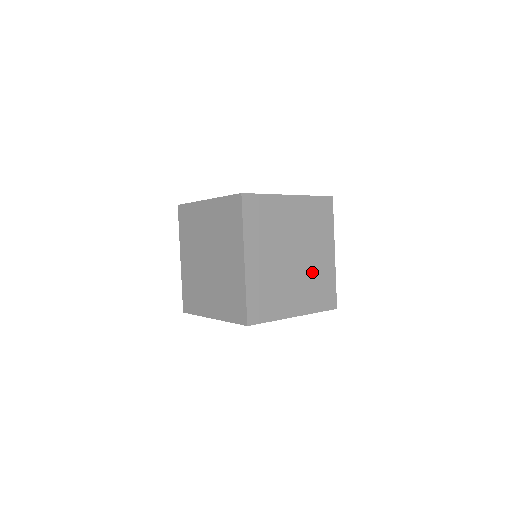
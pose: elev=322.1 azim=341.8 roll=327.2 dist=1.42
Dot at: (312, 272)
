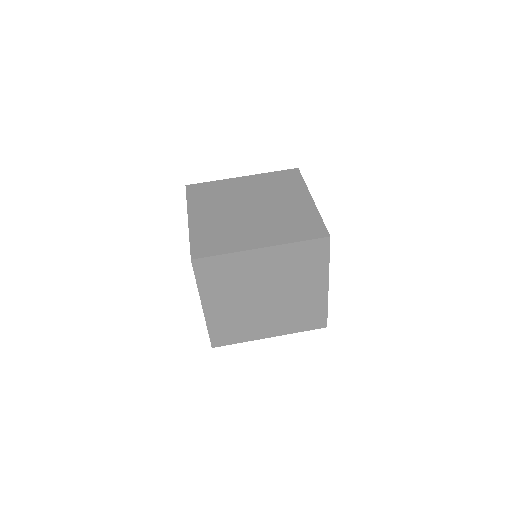
Dot at: occluded
